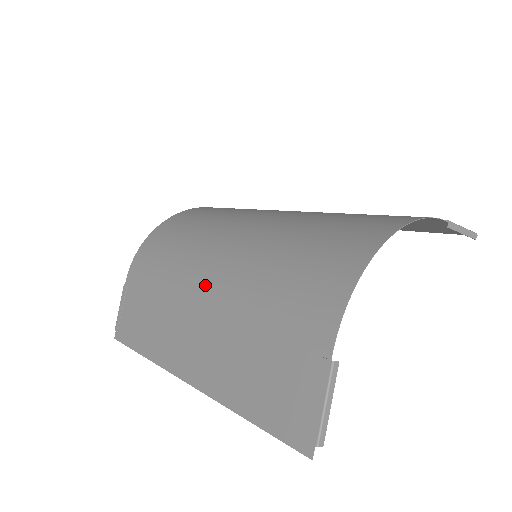
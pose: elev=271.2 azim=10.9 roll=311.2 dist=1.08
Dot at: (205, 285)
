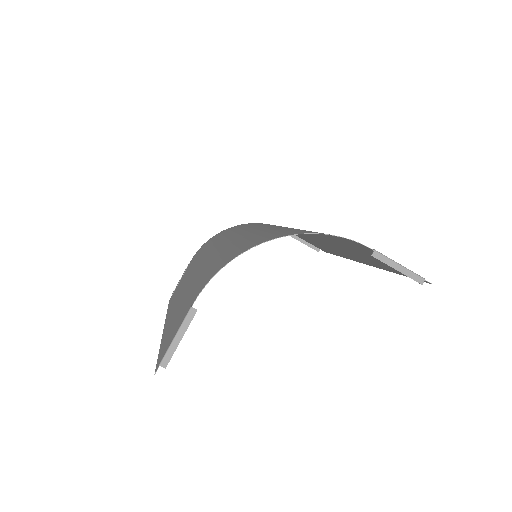
Dot at: (202, 261)
